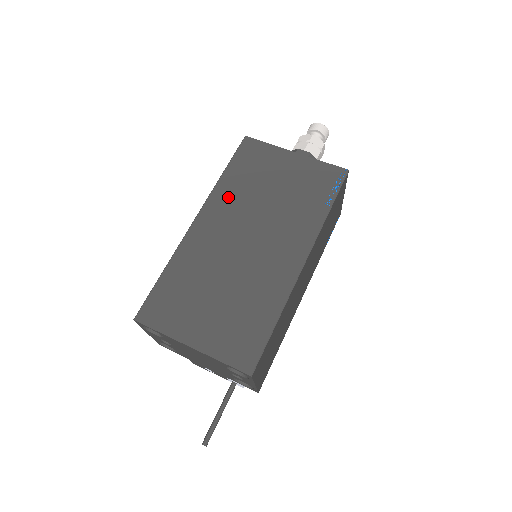
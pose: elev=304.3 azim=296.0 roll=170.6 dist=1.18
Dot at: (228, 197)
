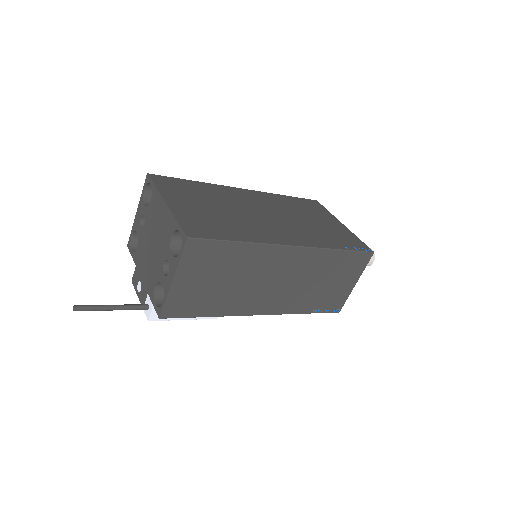
Dot at: (276, 200)
